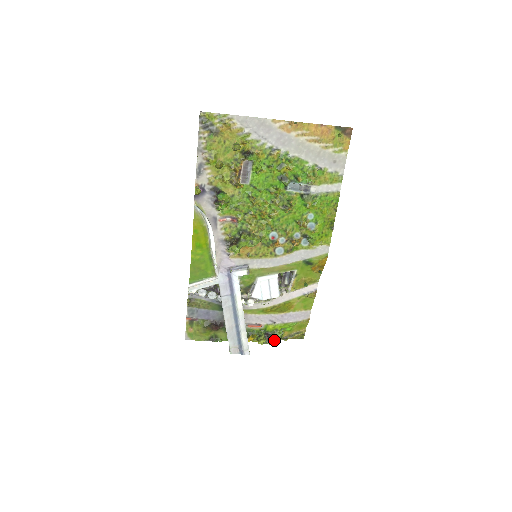
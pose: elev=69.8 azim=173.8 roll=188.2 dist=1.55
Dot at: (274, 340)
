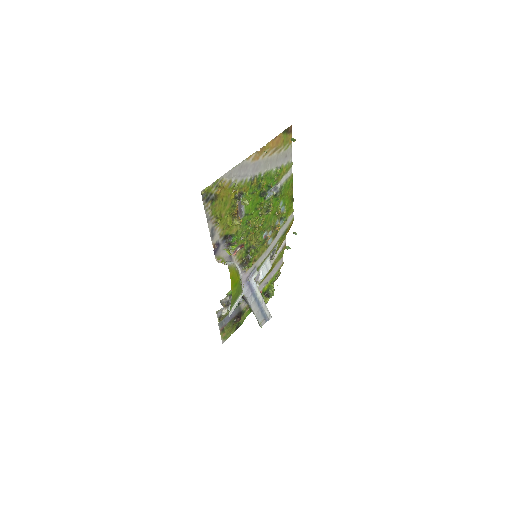
Dot at: (272, 294)
